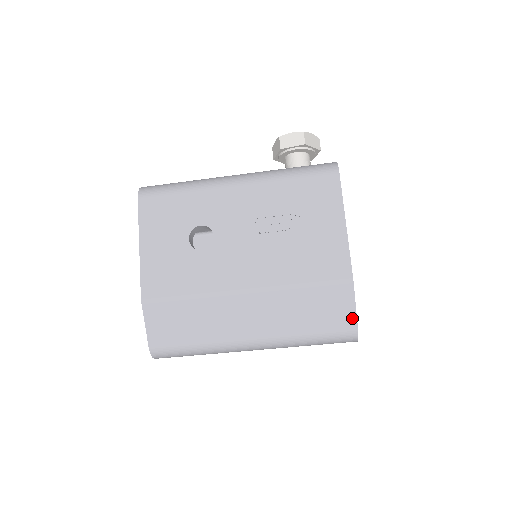
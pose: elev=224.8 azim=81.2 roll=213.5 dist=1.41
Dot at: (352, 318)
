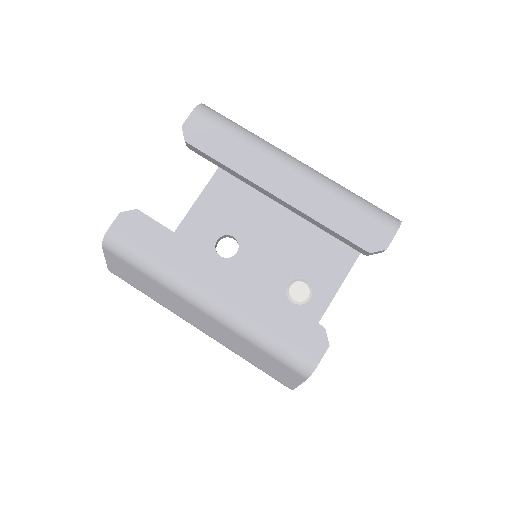
Dot at: occluded
